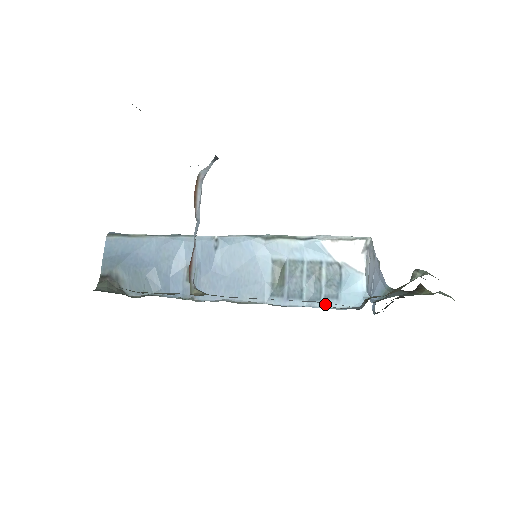
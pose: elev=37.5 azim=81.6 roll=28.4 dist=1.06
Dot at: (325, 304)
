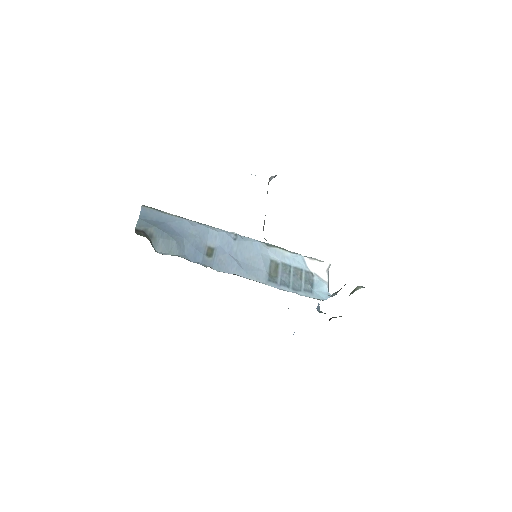
Dot at: (304, 294)
